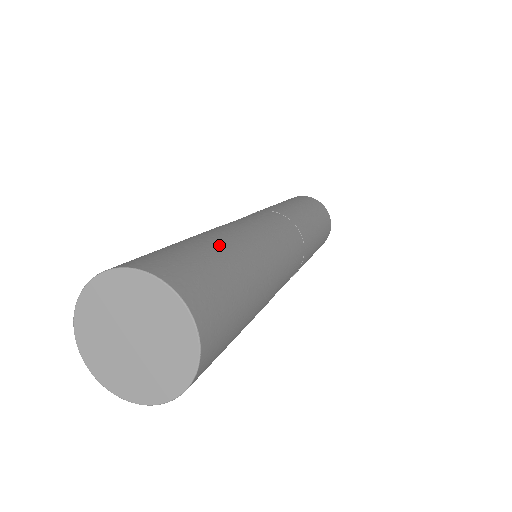
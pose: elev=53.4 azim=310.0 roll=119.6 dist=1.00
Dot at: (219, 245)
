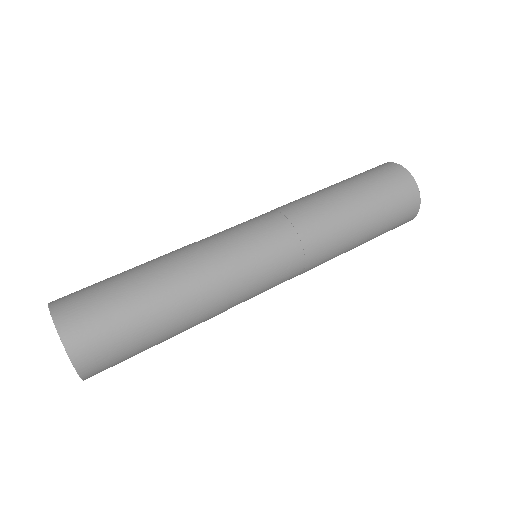
Dot at: (139, 277)
